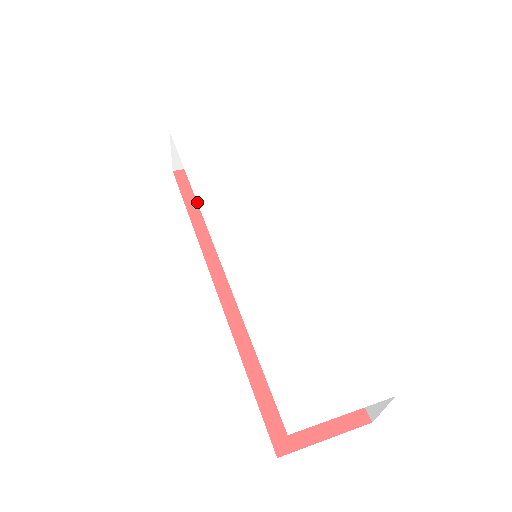
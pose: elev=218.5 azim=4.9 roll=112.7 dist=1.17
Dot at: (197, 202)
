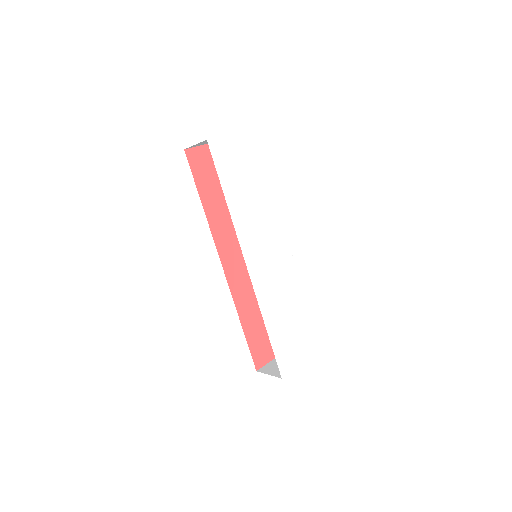
Dot at: (234, 226)
